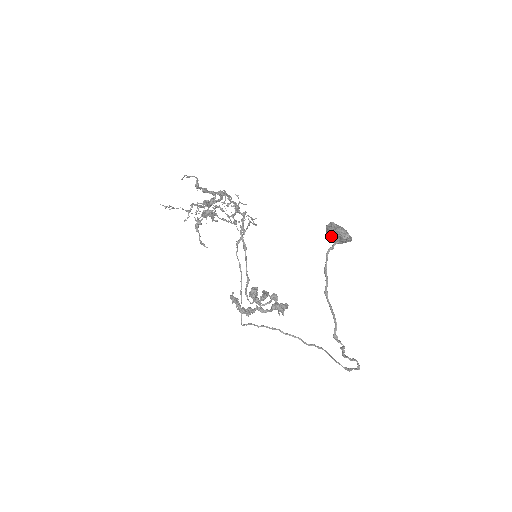
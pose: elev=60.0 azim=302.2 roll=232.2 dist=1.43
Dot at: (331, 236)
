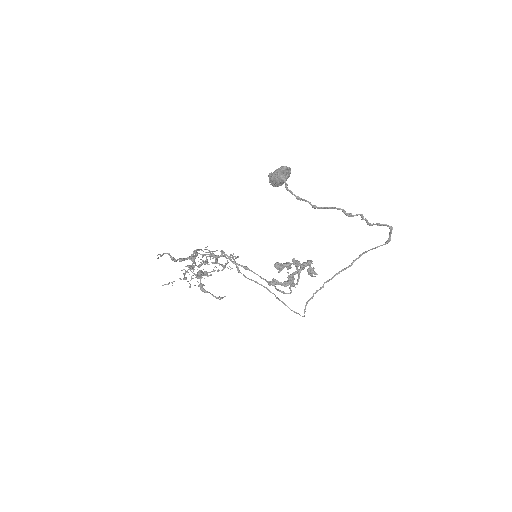
Dot at: (278, 181)
